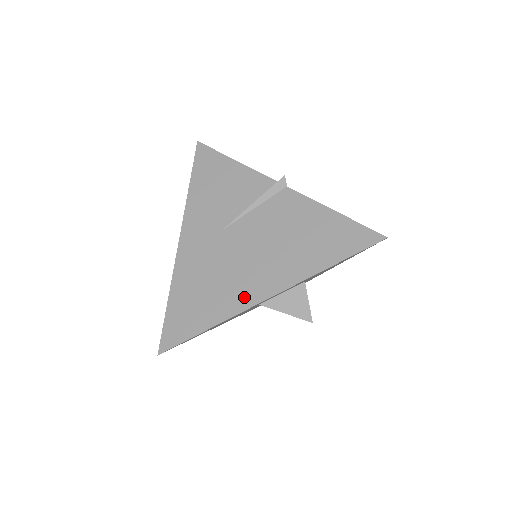
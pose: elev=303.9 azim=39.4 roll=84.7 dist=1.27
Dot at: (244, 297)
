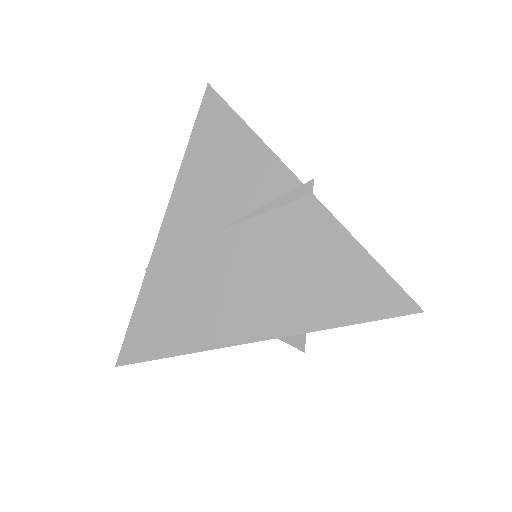
Dot at: (226, 330)
